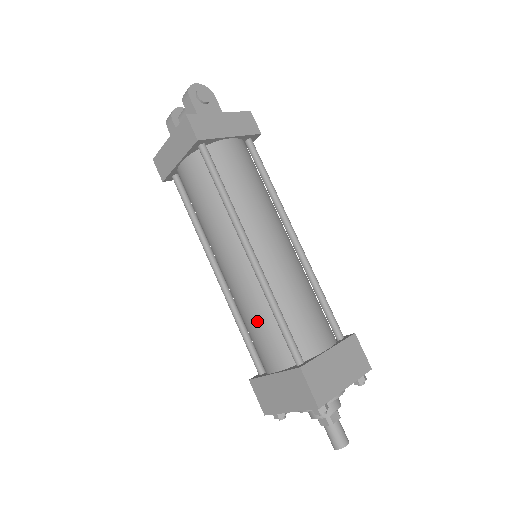
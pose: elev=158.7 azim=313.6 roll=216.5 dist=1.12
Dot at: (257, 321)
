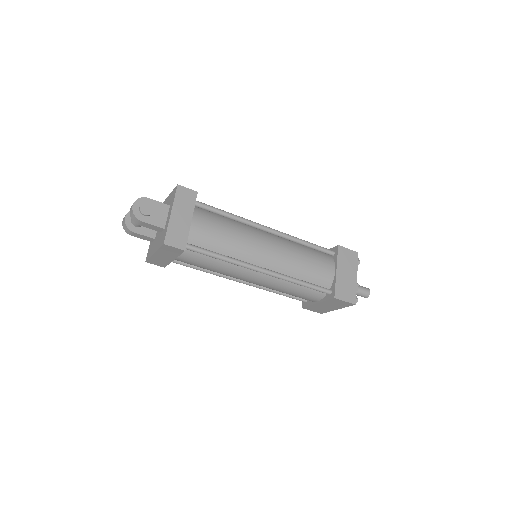
Dot at: (291, 291)
